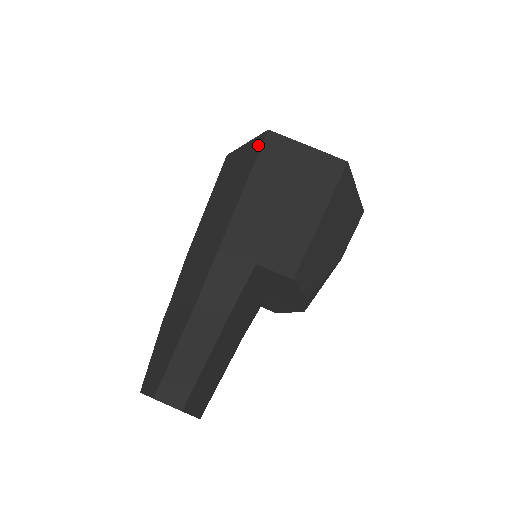
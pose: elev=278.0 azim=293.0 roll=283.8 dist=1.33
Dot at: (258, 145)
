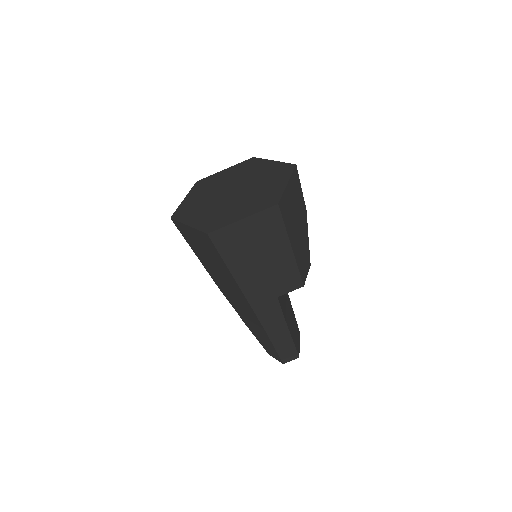
Dot at: (209, 243)
